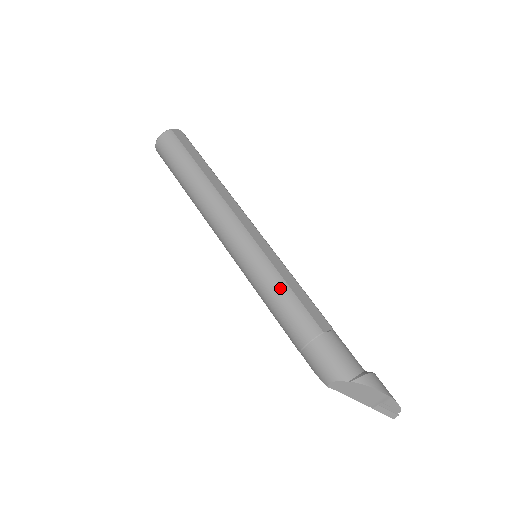
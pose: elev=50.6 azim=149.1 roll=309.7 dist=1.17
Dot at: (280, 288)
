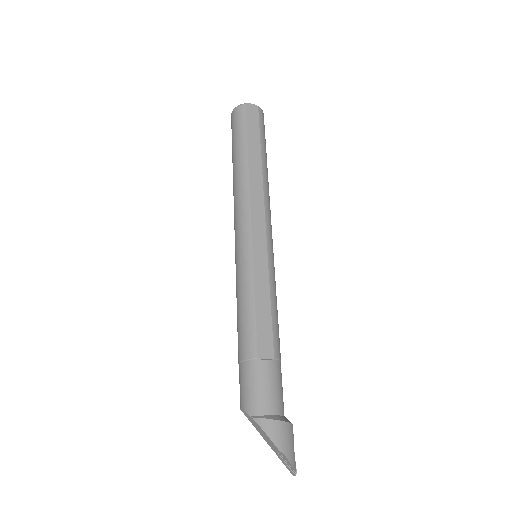
Dot at: (246, 297)
